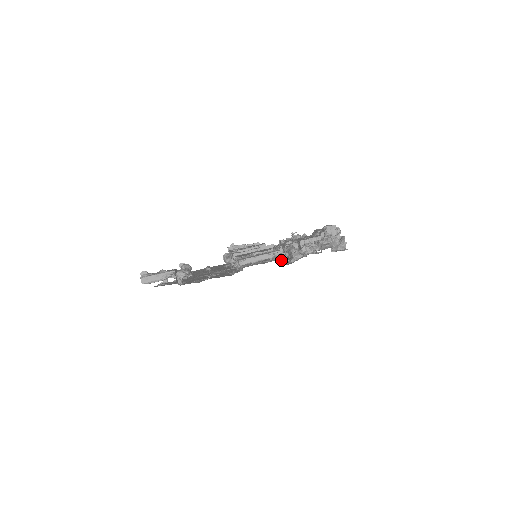
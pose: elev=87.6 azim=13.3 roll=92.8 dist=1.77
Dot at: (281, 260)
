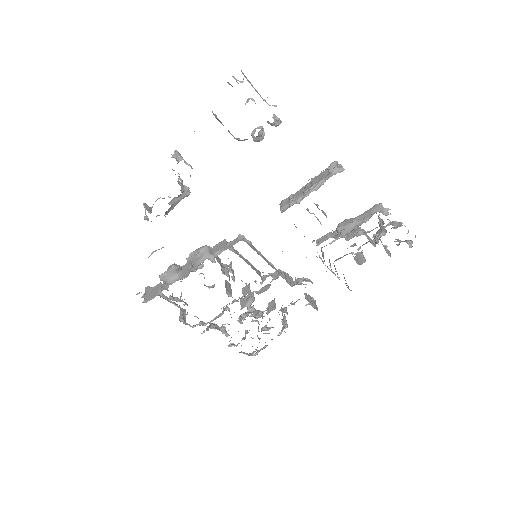
Dot at: occluded
